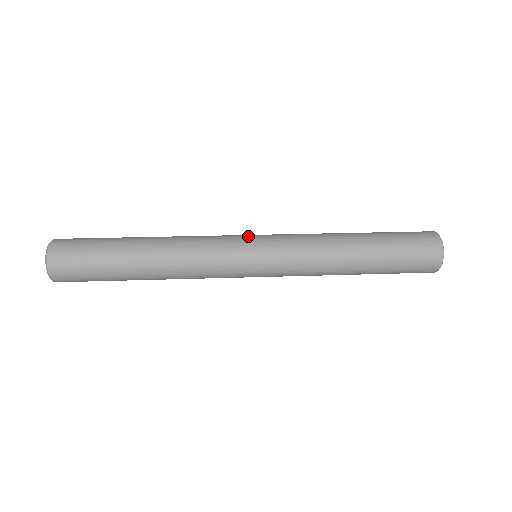
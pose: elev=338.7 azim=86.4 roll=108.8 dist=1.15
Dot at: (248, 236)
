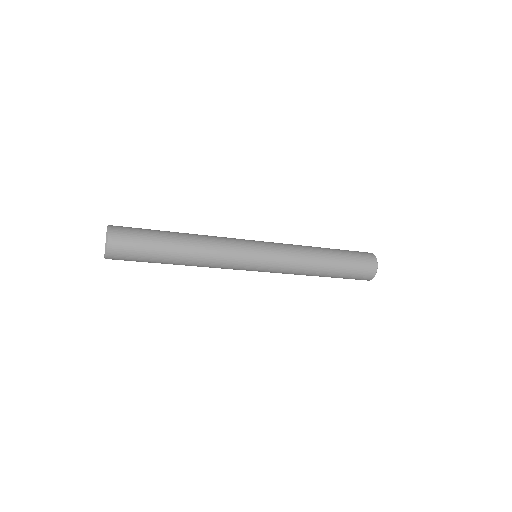
Dot at: occluded
